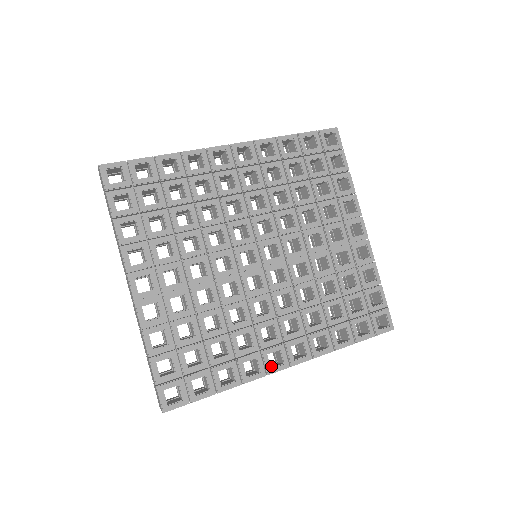
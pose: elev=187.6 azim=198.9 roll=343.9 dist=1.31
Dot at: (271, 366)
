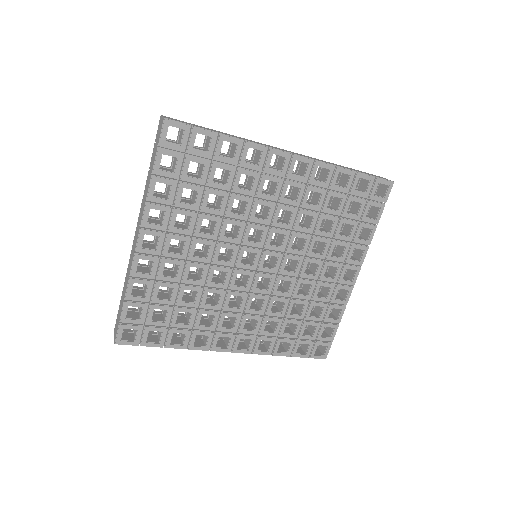
Dot at: (217, 343)
